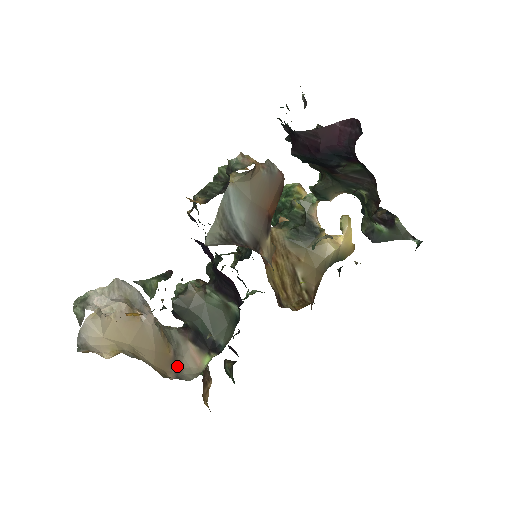
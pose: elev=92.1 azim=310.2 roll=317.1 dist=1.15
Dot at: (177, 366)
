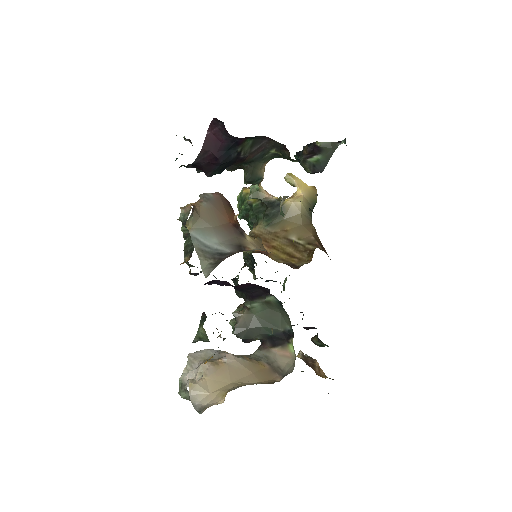
Dot at: (278, 370)
